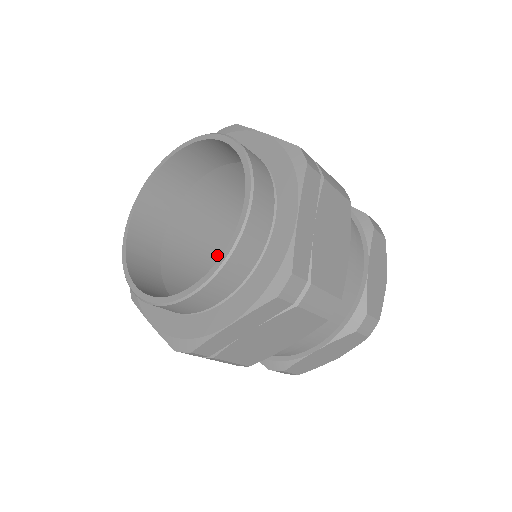
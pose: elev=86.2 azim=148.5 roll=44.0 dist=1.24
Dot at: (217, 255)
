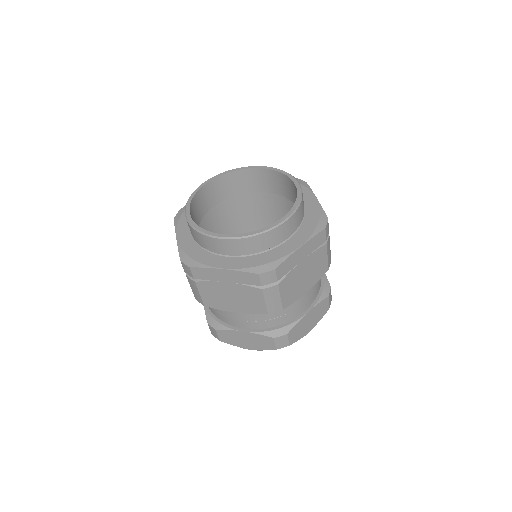
Dot at: occluded
